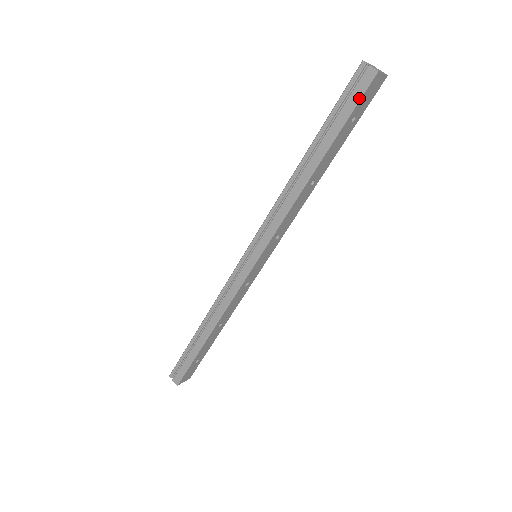
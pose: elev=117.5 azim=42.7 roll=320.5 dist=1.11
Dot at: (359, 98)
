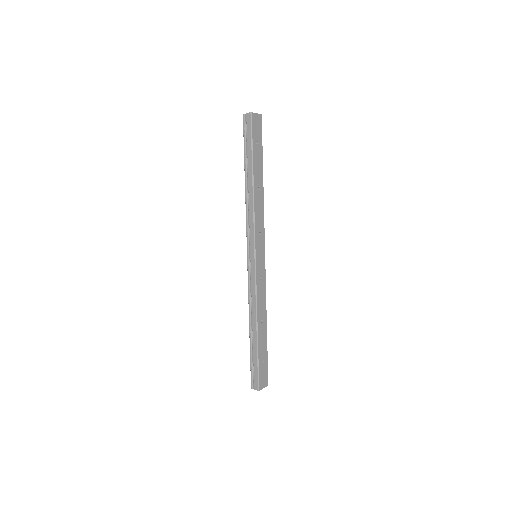
Dot at: (251, 130)
